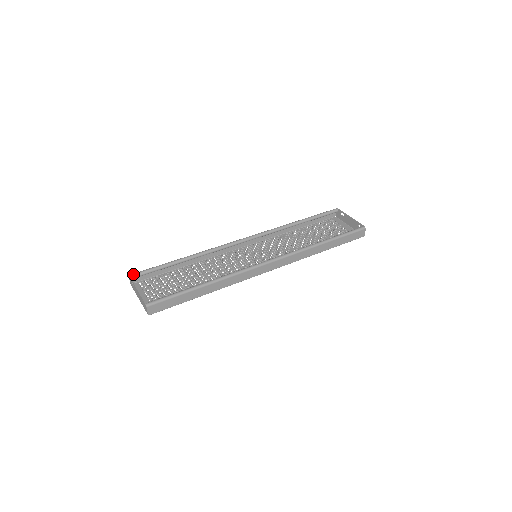
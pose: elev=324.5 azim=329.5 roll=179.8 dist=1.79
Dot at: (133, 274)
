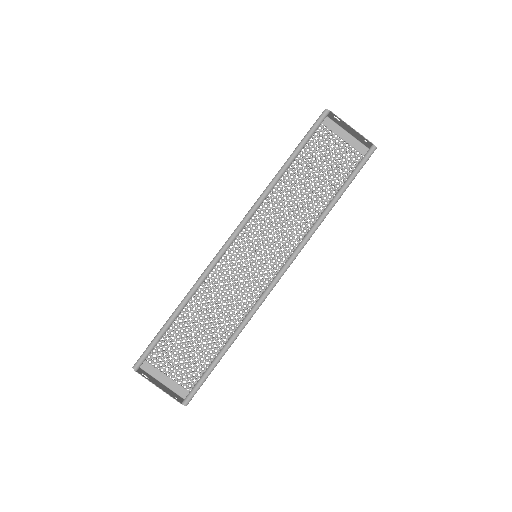
Dot at: (137, 366)
